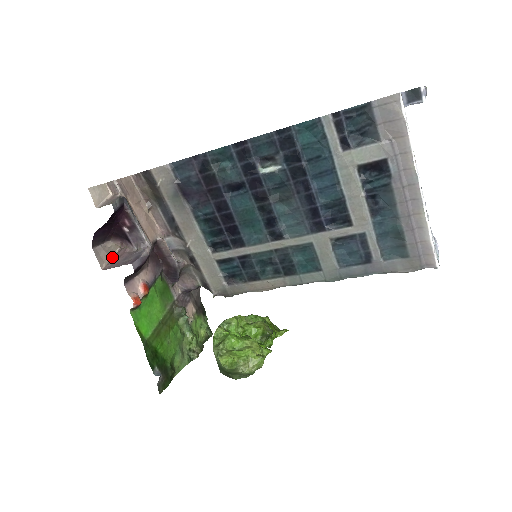
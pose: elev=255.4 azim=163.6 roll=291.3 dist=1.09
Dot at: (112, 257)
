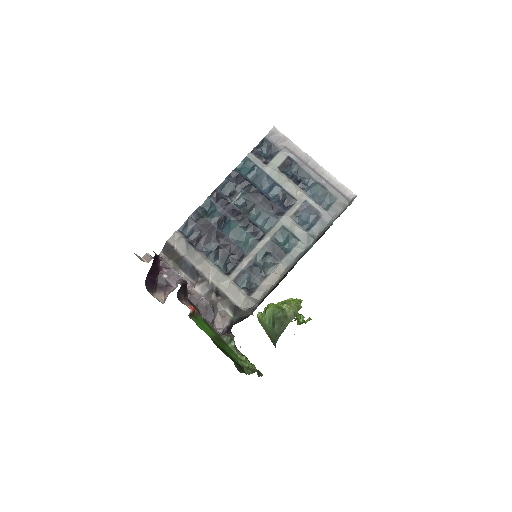
Dot at: occluded
